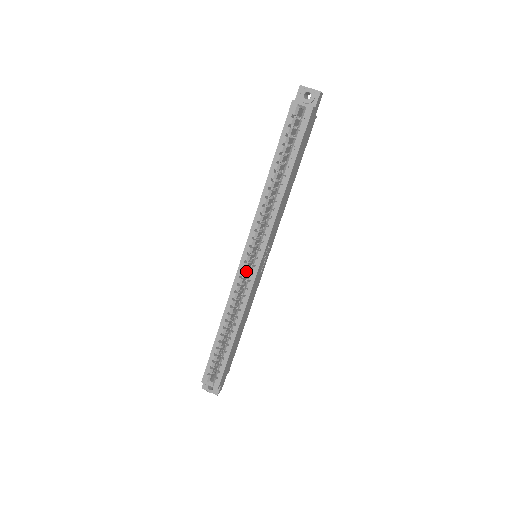
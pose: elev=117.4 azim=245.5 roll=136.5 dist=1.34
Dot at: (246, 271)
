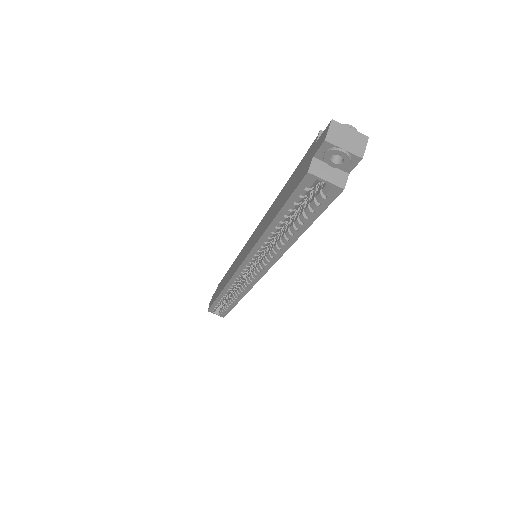
Dot at: occluded
